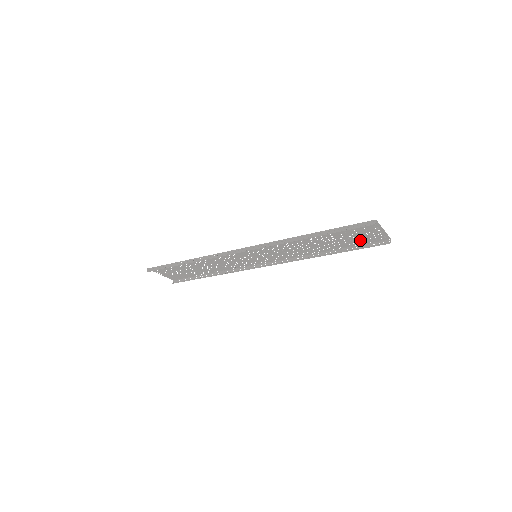
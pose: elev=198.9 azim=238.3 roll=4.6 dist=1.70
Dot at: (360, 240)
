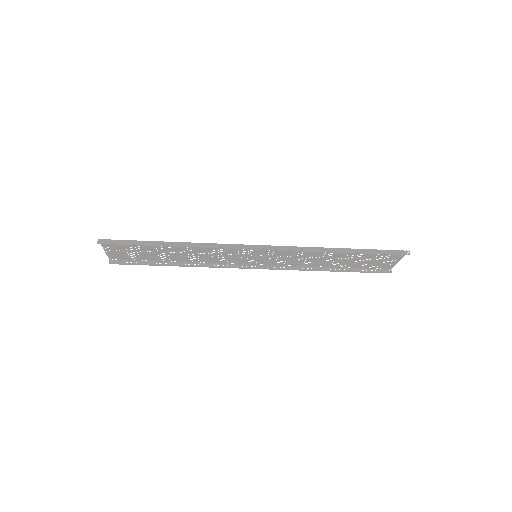
Dot at: (369, 264)
